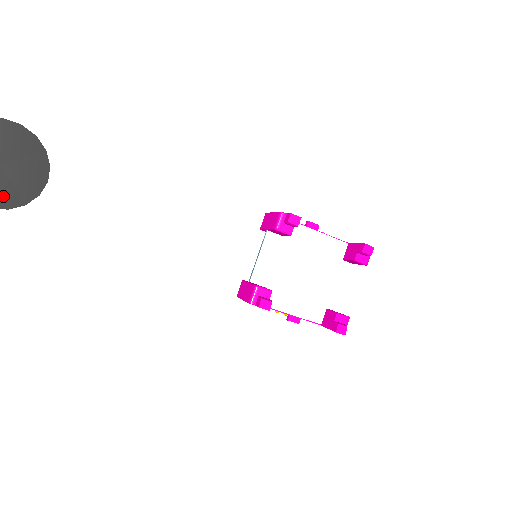
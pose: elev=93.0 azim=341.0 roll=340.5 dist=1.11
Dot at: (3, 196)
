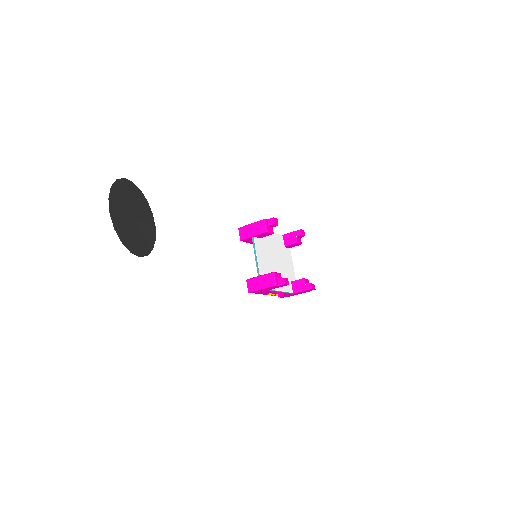
Dot at: (142, 245)
